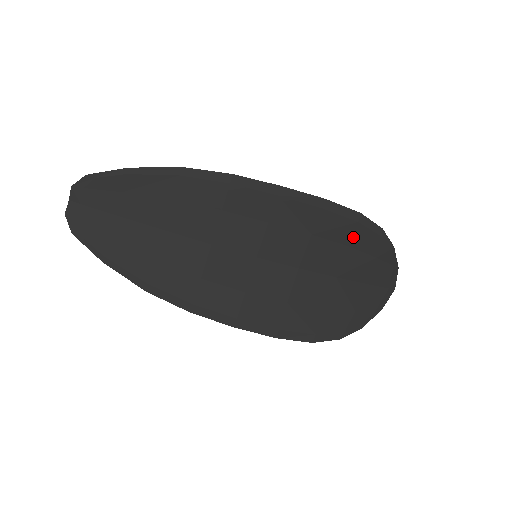
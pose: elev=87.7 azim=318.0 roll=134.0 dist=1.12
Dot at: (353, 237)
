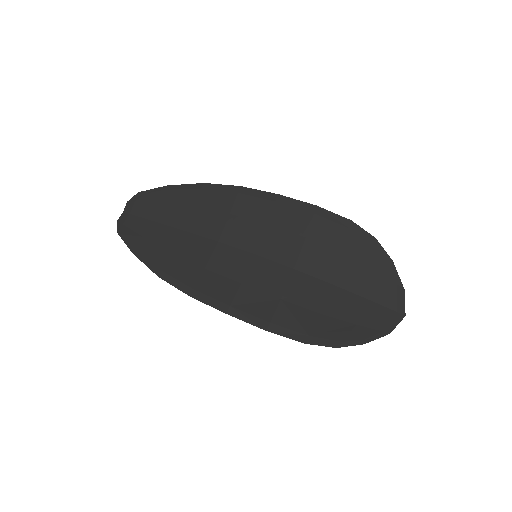
Dot at: (347, 244)
